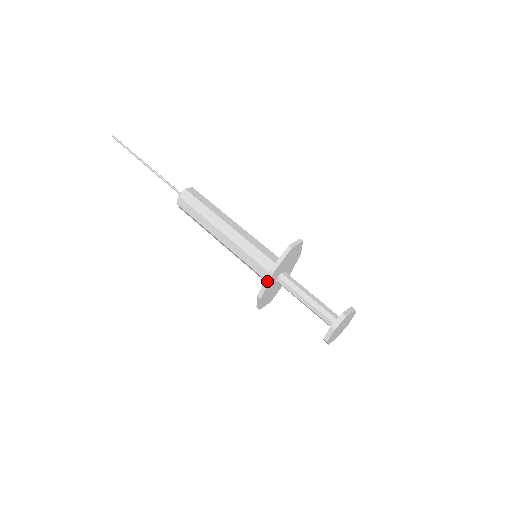
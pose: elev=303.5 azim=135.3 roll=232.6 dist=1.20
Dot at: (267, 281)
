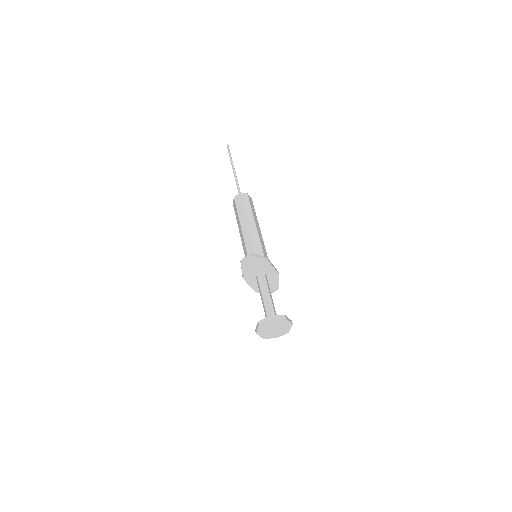
Dot at: (247, 282)
